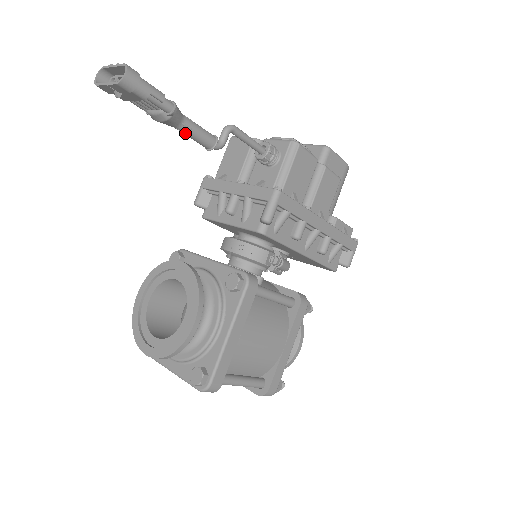
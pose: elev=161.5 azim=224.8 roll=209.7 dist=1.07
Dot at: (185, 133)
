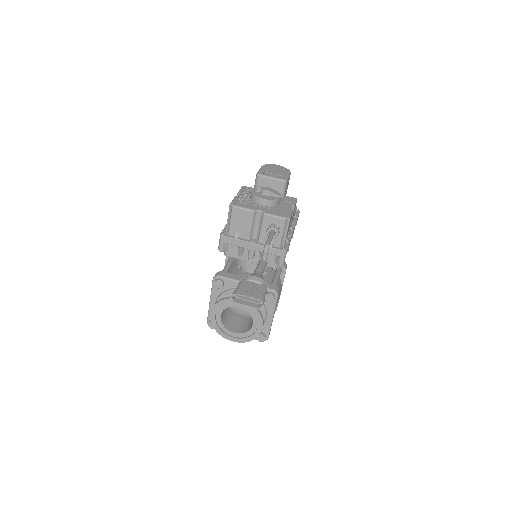
Dot at: occluded
